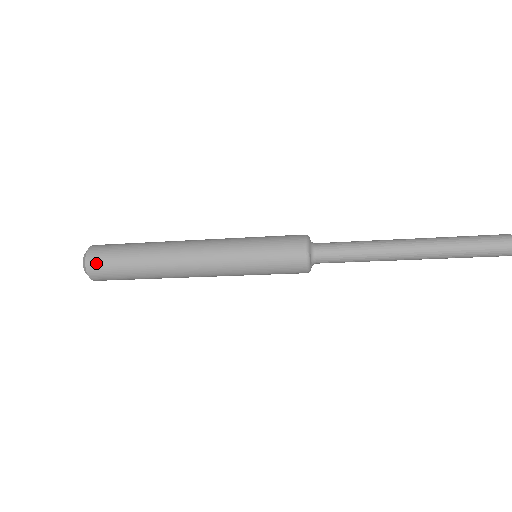
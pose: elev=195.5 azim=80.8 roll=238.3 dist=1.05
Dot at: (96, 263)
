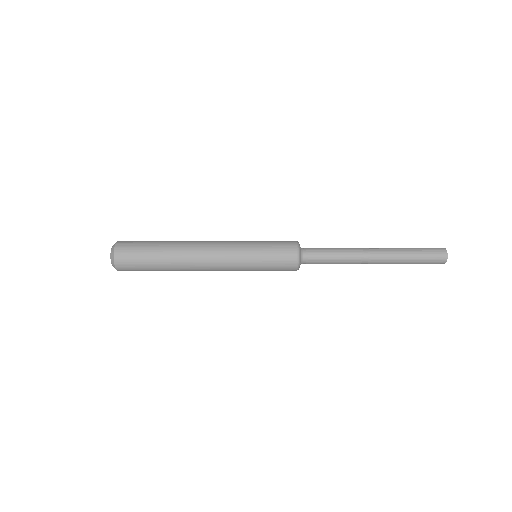
Dot at: (124, 261)
